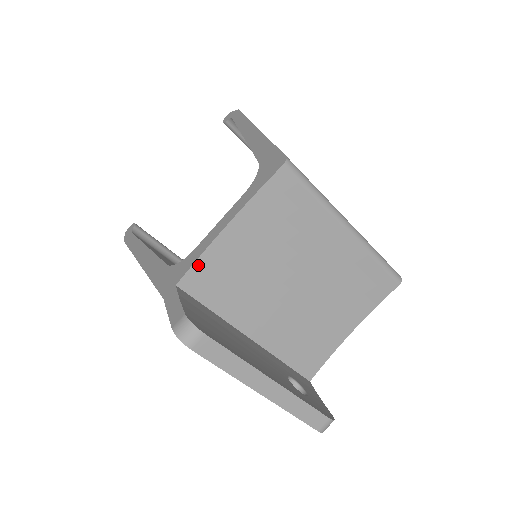
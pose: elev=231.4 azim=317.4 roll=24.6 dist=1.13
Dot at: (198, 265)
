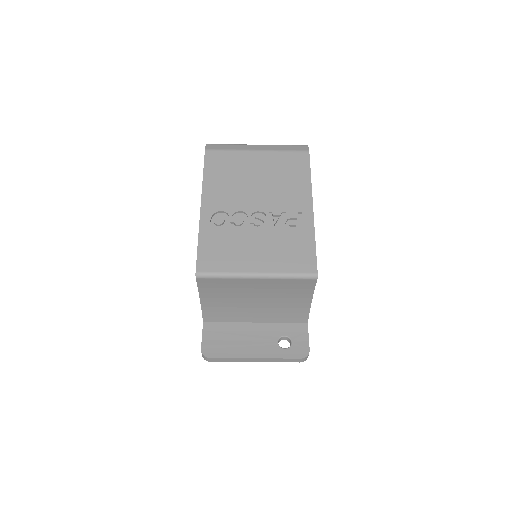
Dot at: (204, 314)
